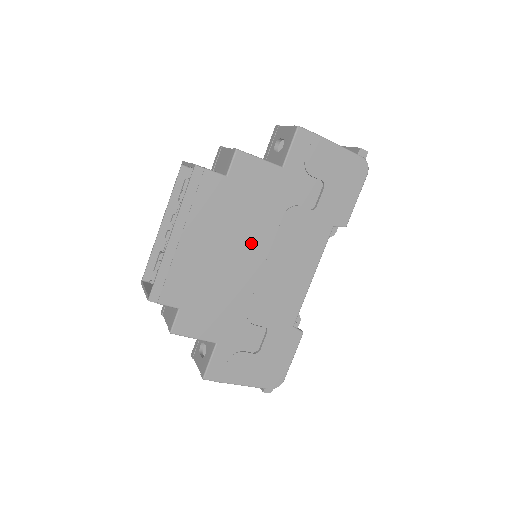
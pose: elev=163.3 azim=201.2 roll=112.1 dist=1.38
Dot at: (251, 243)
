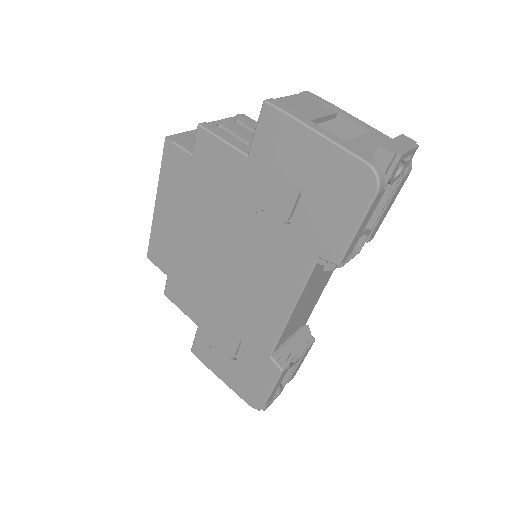
Dot at: (220, 239)
